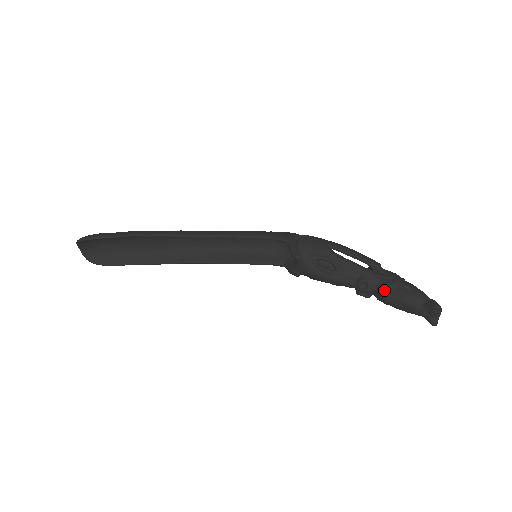
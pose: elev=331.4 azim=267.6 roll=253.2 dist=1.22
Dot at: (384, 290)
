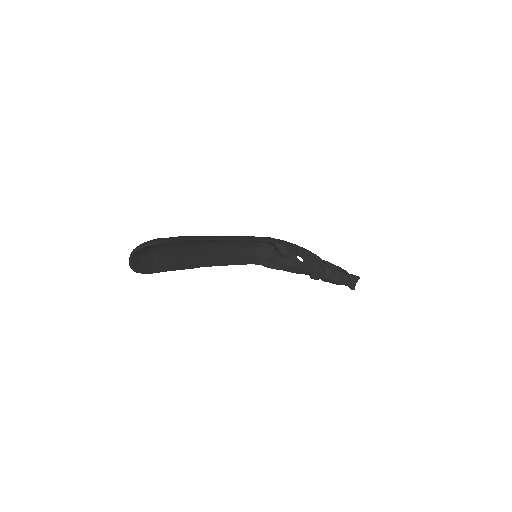
Dot at: (331, 272)
